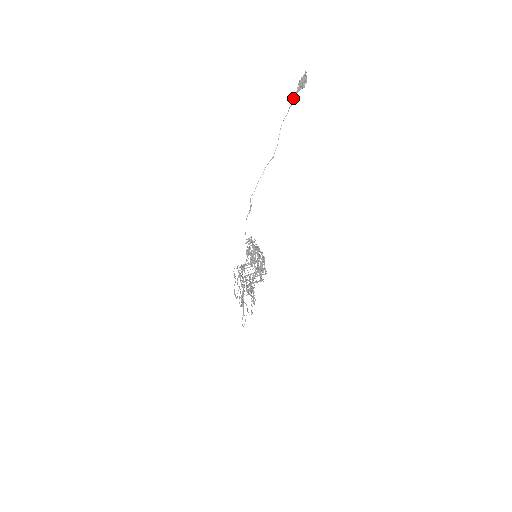
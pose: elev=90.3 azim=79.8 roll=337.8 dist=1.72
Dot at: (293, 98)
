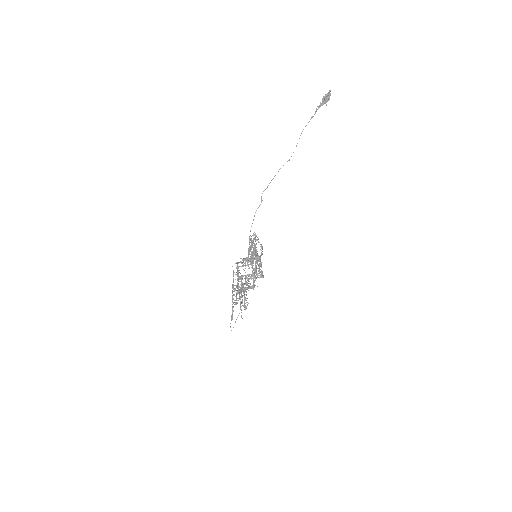
Dot at: (316, 110)
